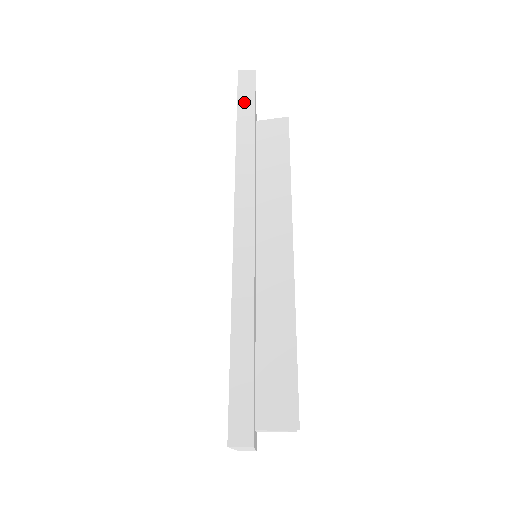
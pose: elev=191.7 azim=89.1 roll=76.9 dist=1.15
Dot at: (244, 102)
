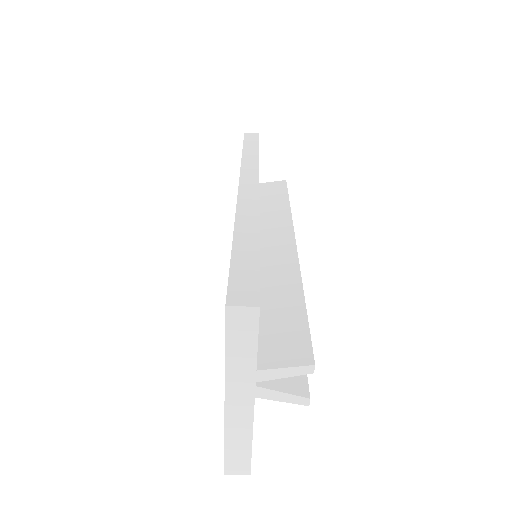
Dot at: (249, 143)
